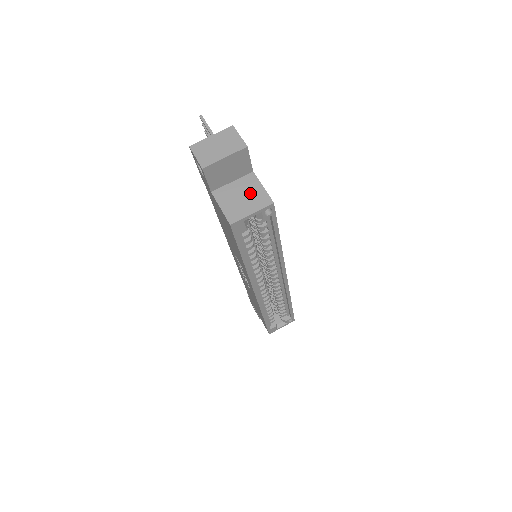
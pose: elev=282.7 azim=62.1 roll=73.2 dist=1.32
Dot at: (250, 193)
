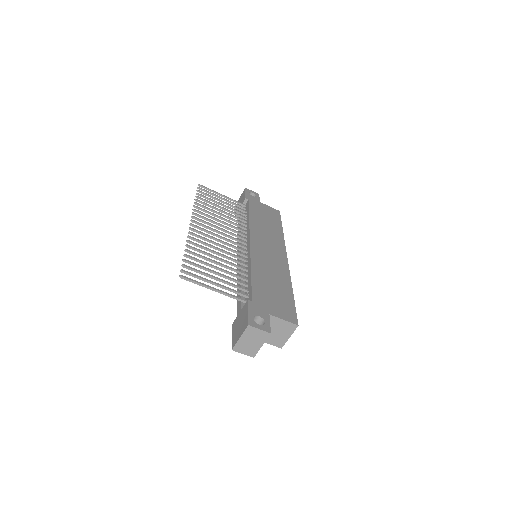
Dot at: (279, 328)
